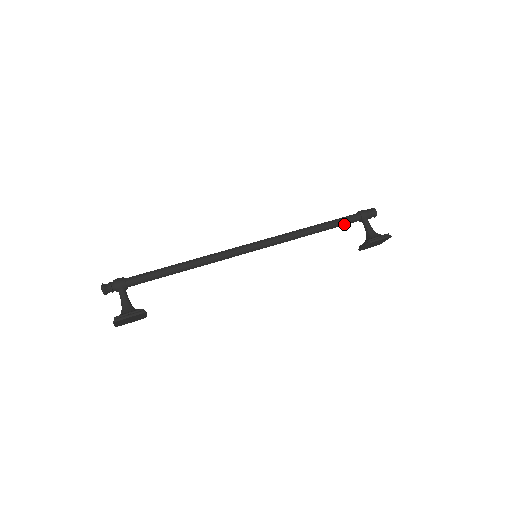
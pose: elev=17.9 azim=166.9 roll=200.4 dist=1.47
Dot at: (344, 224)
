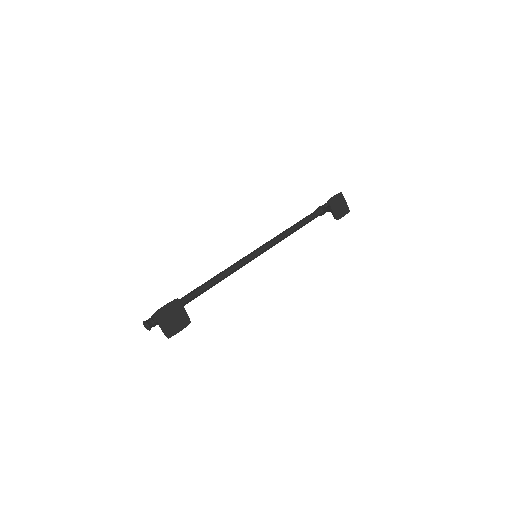
Dot at: (310, 218)
